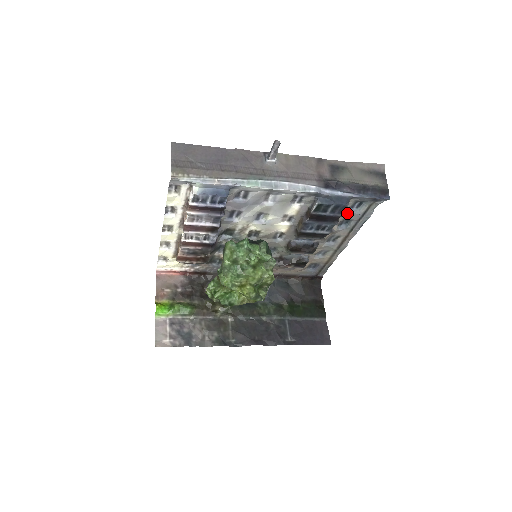
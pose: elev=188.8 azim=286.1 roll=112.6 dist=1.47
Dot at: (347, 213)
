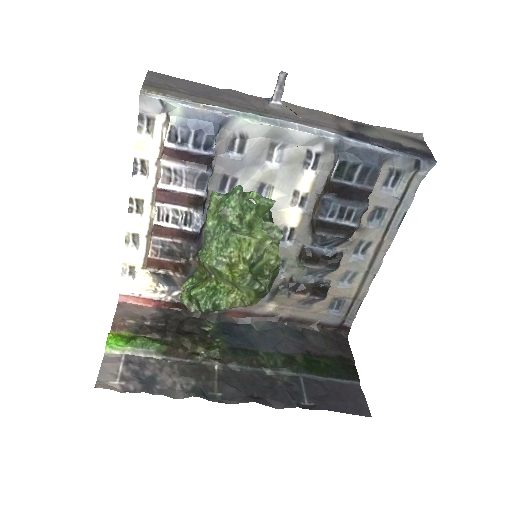
Dot at: (379, 194)
